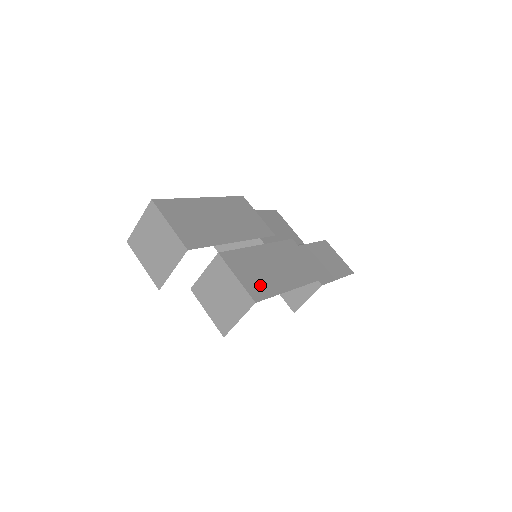
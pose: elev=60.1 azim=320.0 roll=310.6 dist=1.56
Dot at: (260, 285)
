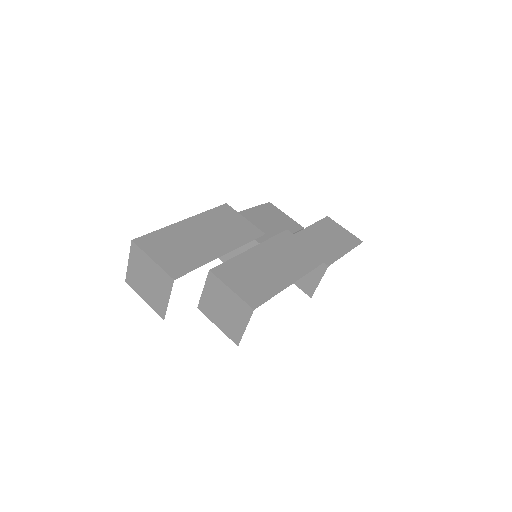
Dot at: (257, 290)
